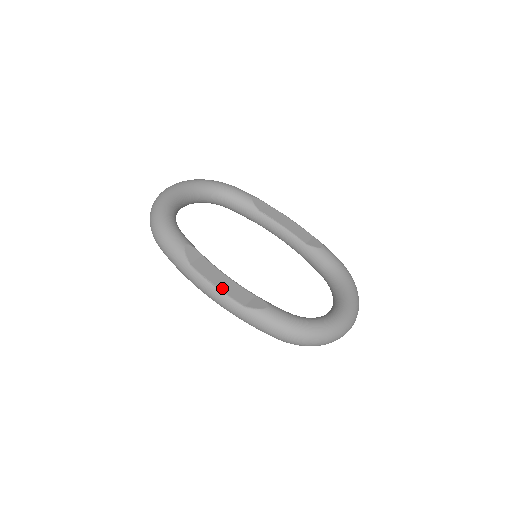
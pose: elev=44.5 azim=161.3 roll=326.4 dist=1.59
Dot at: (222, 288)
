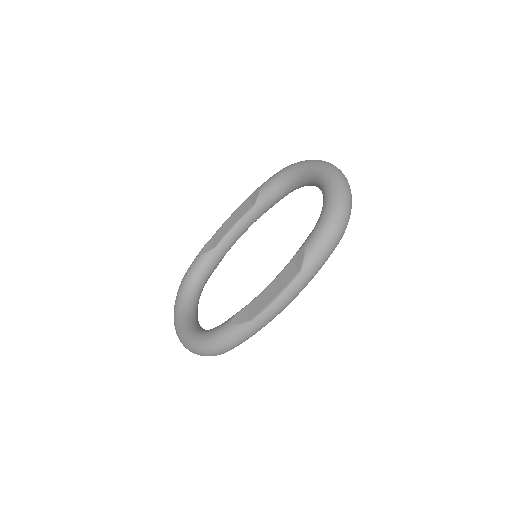
Dot at: (278, 292)
